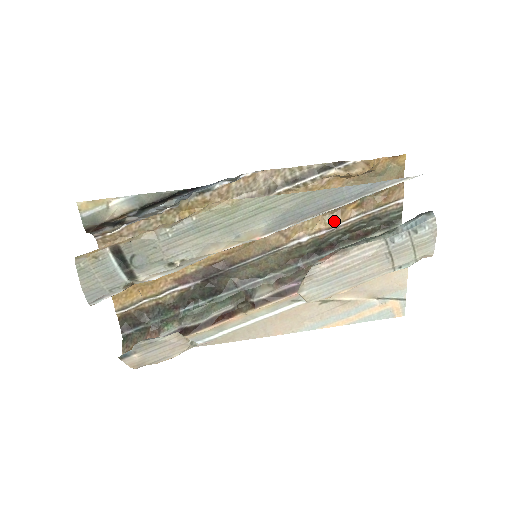
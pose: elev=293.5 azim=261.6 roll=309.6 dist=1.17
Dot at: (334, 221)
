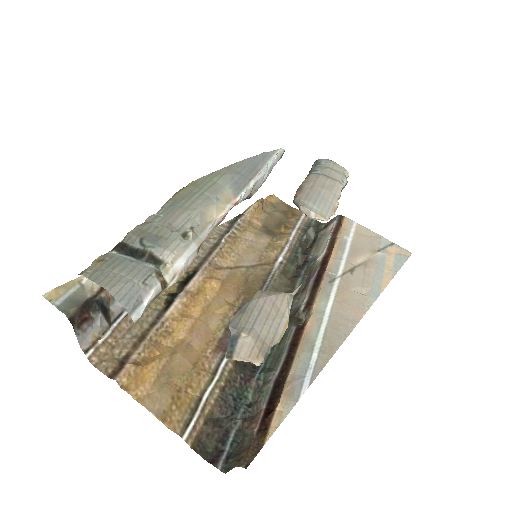
Dot at: (283, 238)
